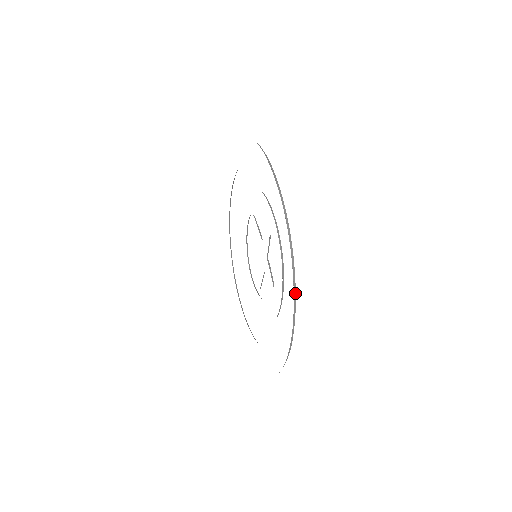
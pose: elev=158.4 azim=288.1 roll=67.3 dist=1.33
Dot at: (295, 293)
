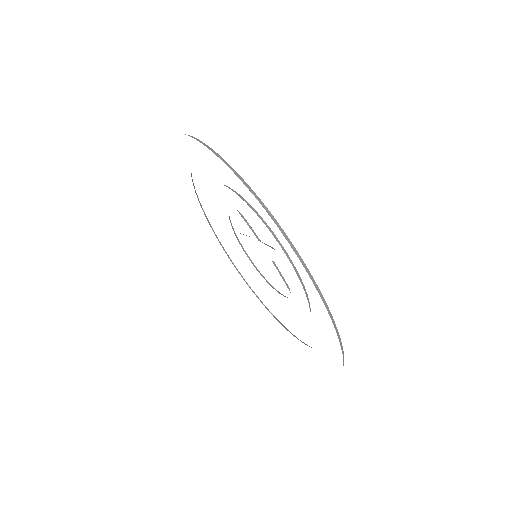
Dot at: (343, 351)
